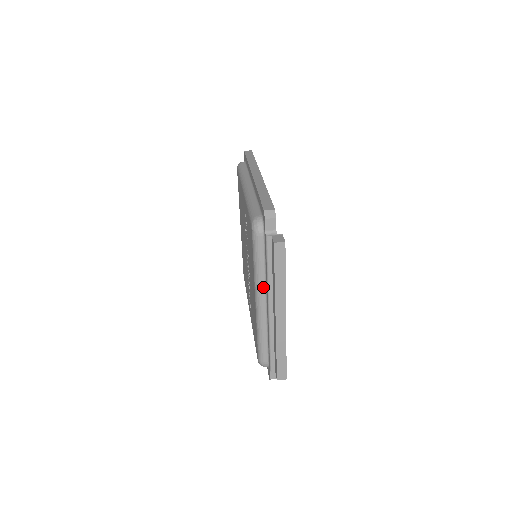
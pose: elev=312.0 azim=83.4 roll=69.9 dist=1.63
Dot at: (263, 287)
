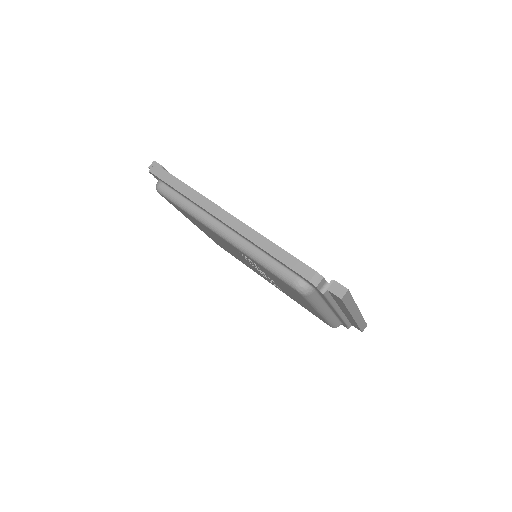
Dot at: (325, 307)
